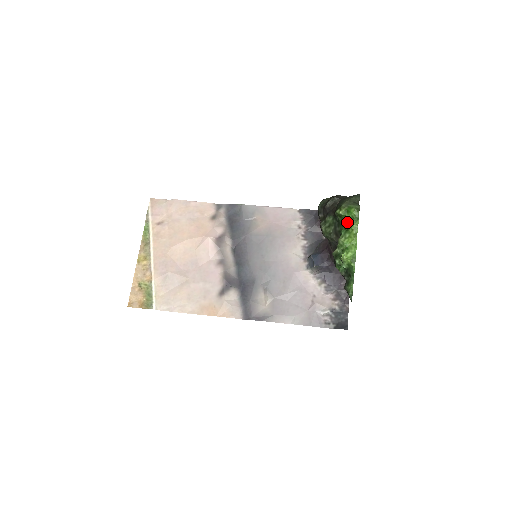
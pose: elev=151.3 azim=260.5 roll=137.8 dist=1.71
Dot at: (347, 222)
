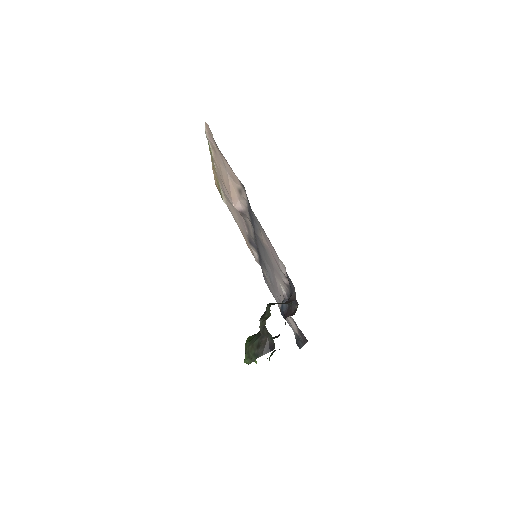
Dot at: occluded
